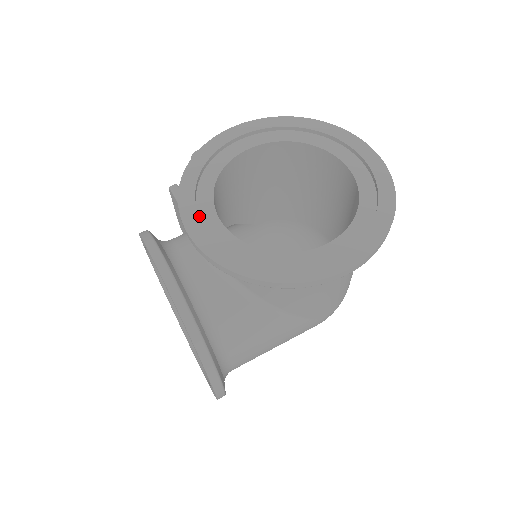
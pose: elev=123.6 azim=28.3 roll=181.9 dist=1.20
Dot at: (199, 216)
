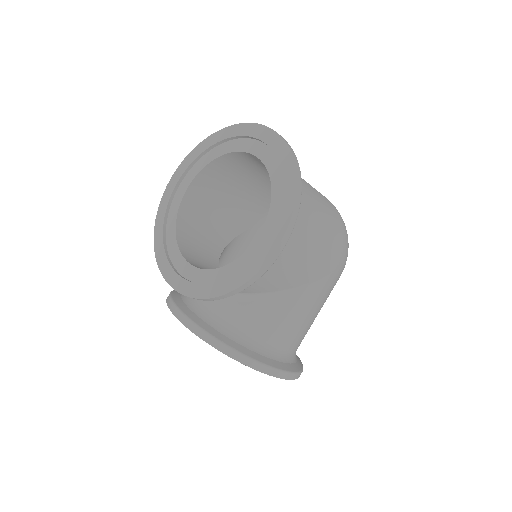
Dot at: (176, 269)
